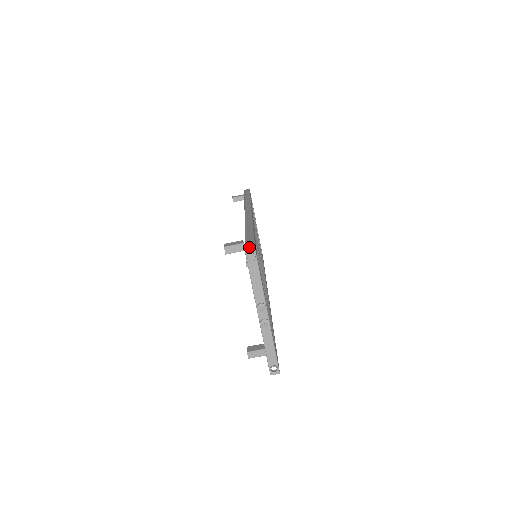
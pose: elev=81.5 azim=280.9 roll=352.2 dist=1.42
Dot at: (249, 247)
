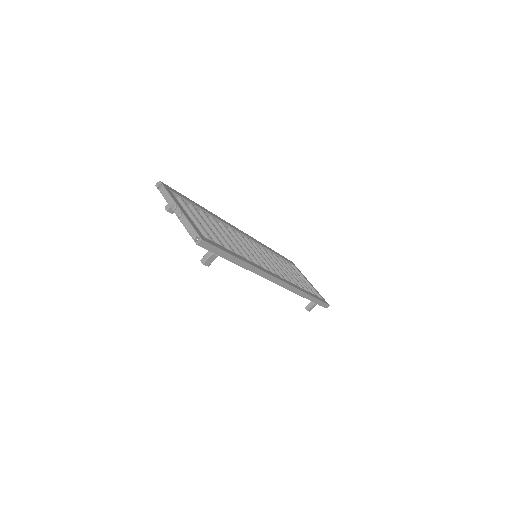
Dot at: occluded
